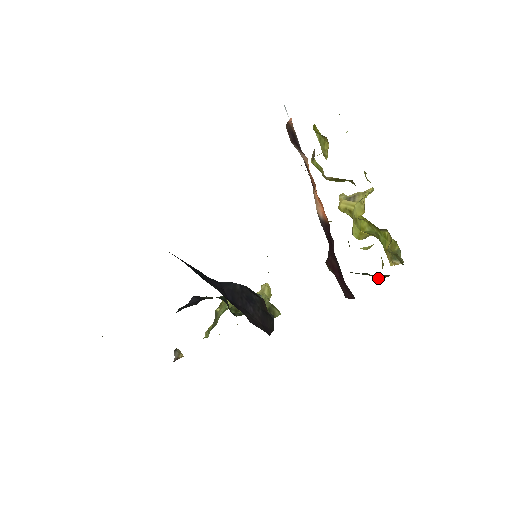
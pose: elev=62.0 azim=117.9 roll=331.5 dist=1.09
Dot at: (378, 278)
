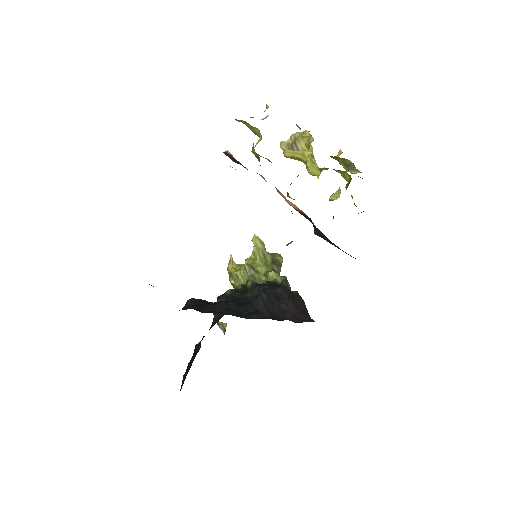
Dot at: occluded
